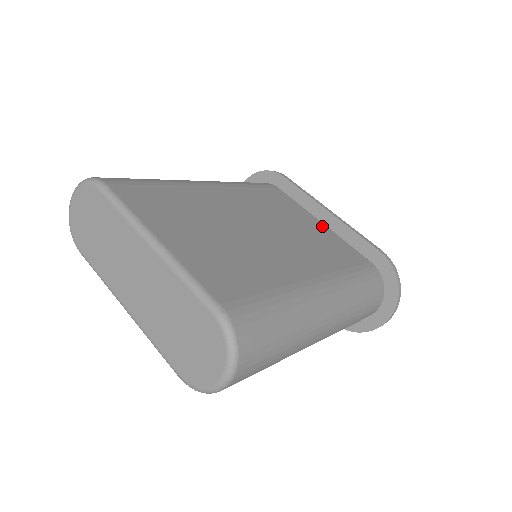
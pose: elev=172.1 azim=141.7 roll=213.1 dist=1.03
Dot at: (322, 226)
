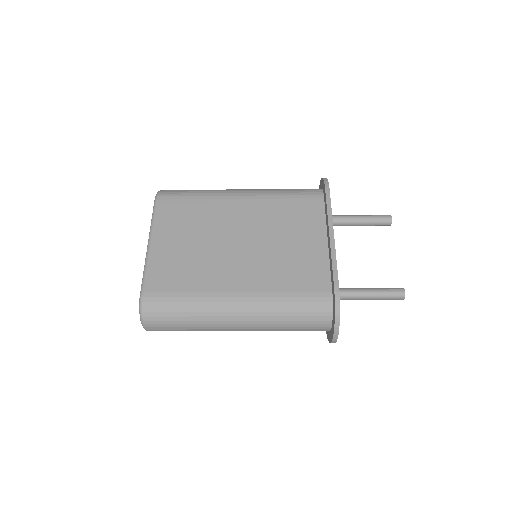
Dot at: (322, 246)
